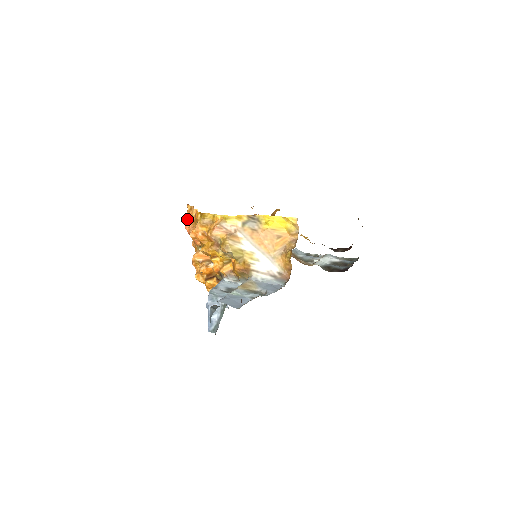
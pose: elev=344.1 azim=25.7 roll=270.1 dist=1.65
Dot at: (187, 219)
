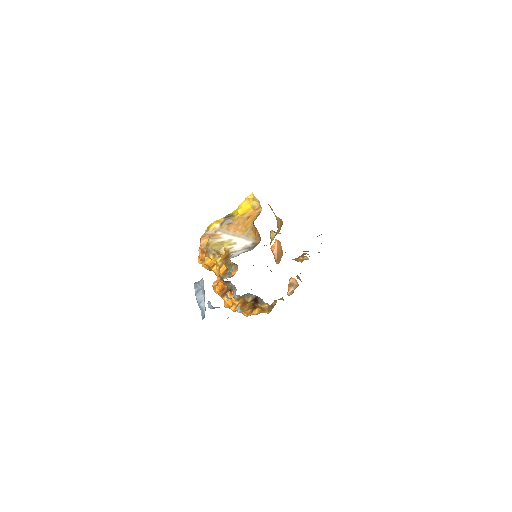
Dot at: occluded
